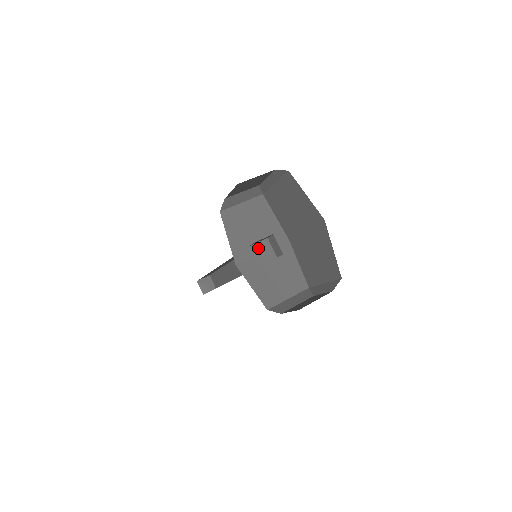
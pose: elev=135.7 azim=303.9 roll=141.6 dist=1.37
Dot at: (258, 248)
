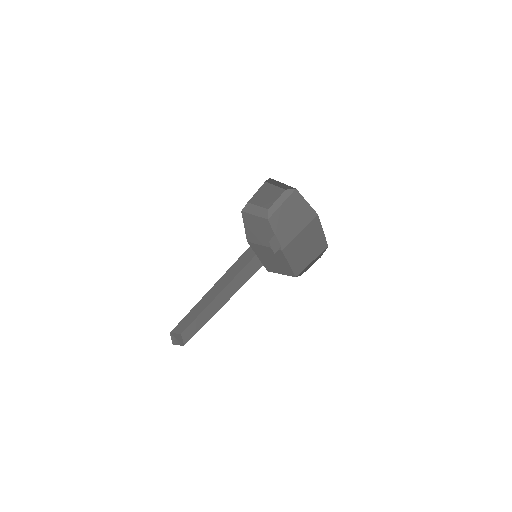
Dot at: (262, 242)
